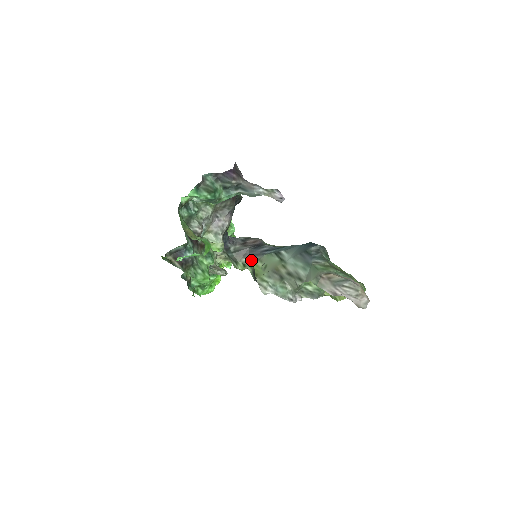
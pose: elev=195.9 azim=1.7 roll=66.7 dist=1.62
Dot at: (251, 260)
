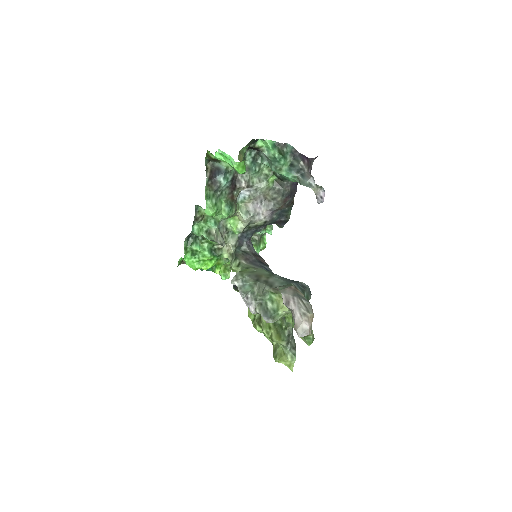
Dot at: (248, 265)
